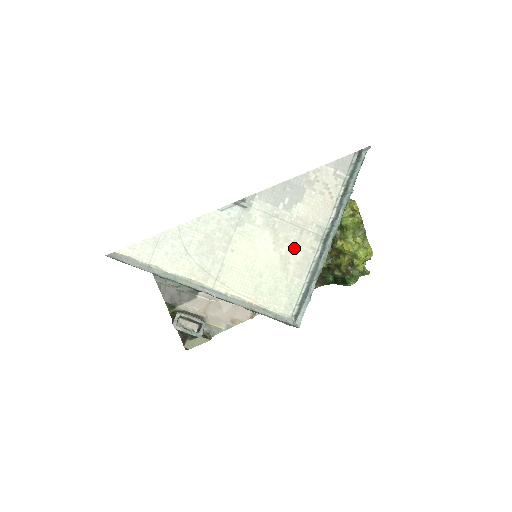
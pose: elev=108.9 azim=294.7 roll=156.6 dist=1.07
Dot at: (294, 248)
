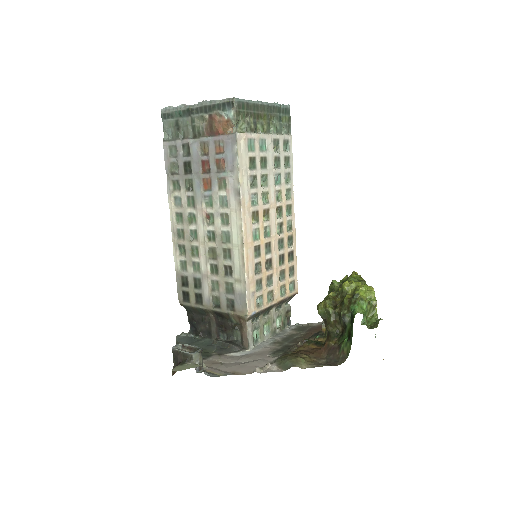
Dot at: occluded
